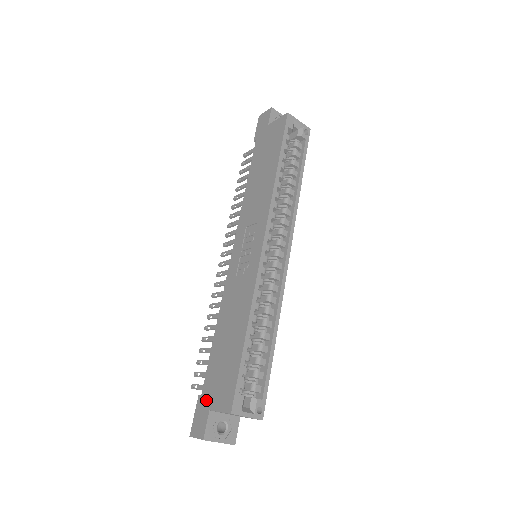
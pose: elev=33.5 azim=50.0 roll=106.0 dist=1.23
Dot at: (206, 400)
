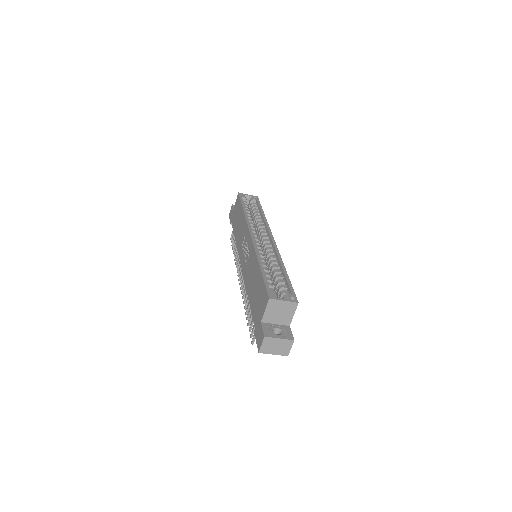
Dot at: (257, 323)
